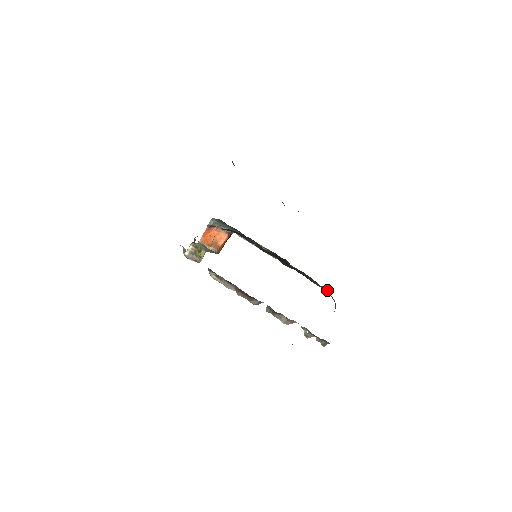
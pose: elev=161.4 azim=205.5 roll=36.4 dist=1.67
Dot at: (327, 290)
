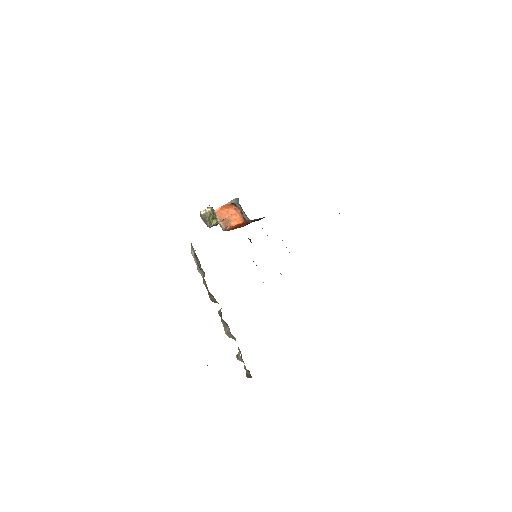
Dot at: occluded
